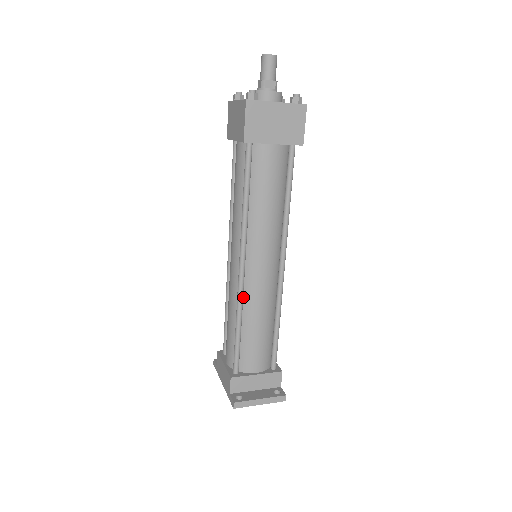
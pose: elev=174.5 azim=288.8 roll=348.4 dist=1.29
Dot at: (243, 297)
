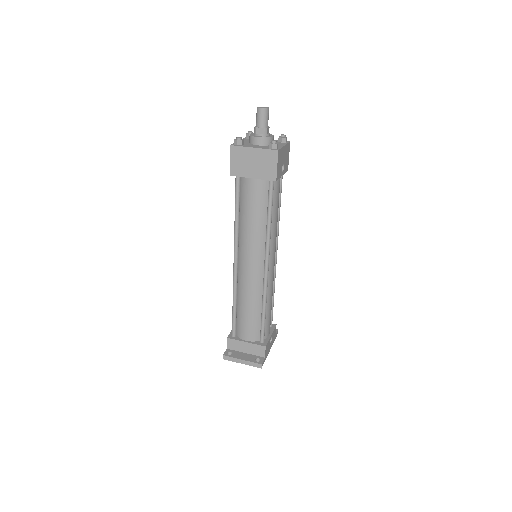
Dot at: (238, 284)
